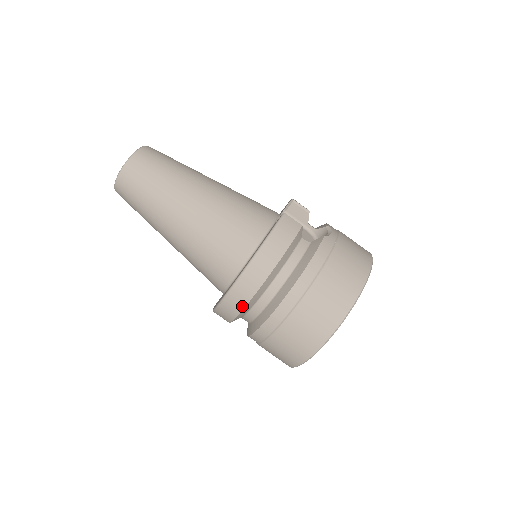
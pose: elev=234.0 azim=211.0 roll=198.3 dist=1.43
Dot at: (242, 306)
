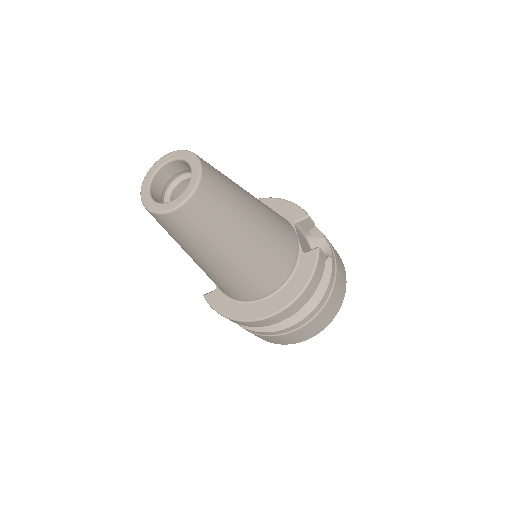
Dot at: (268, 325)
